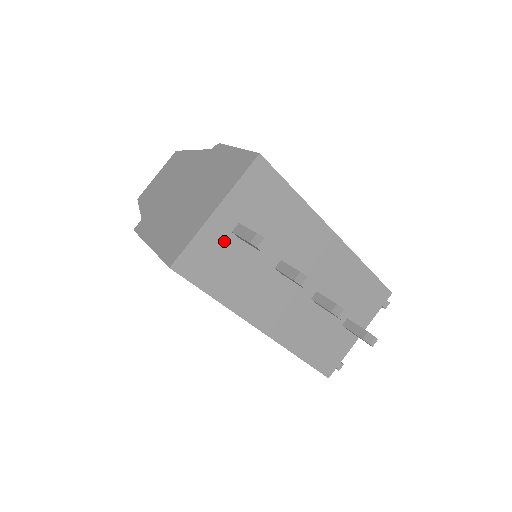
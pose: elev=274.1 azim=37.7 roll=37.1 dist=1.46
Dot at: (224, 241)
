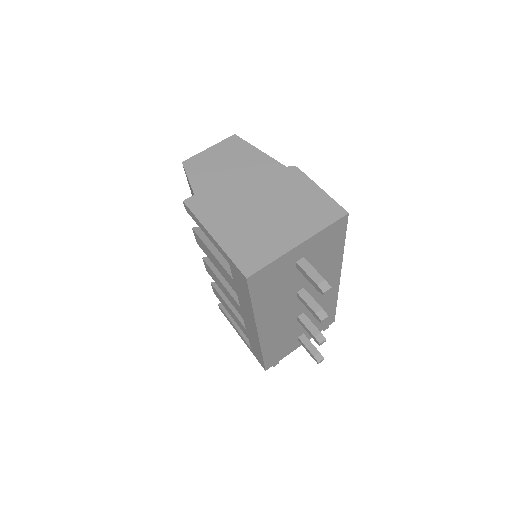
Dot at: (287, 267)
